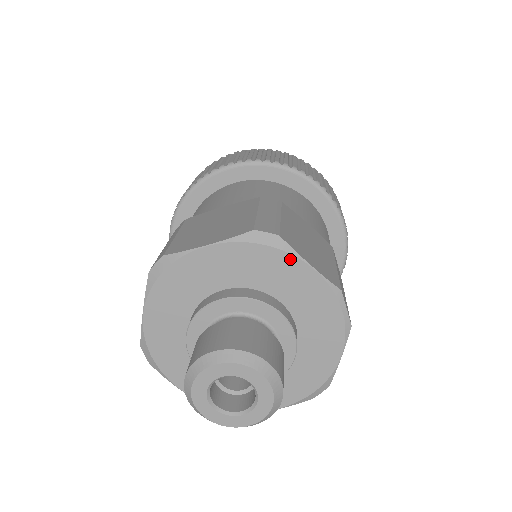
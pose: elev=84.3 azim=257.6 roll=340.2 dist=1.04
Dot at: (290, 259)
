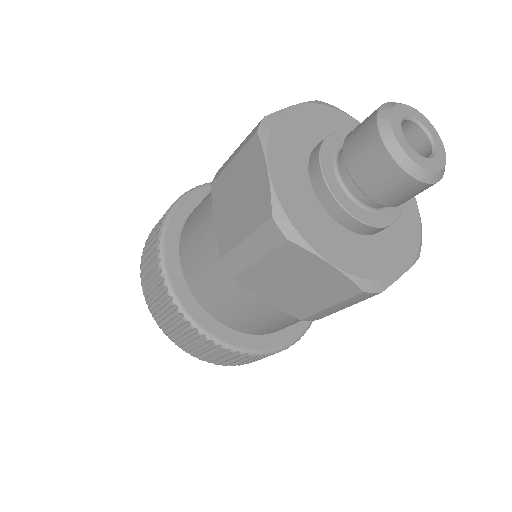
Dot at: occluded
